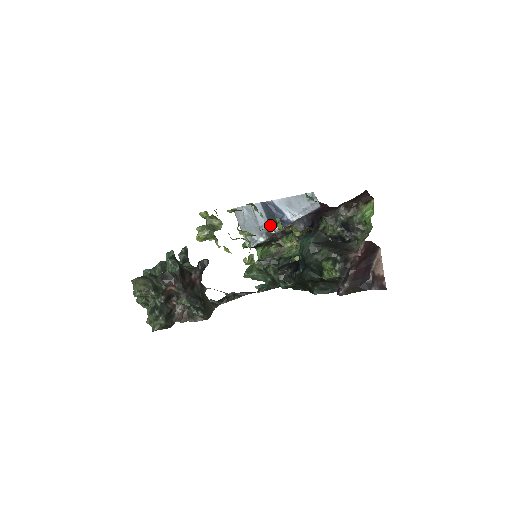
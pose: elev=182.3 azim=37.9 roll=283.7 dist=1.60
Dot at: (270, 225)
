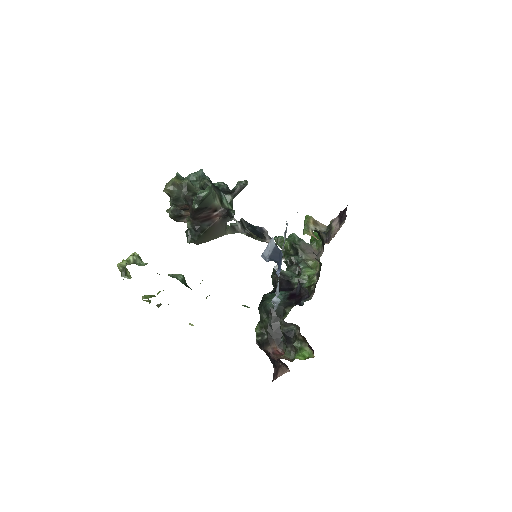
Dot at: occluded
